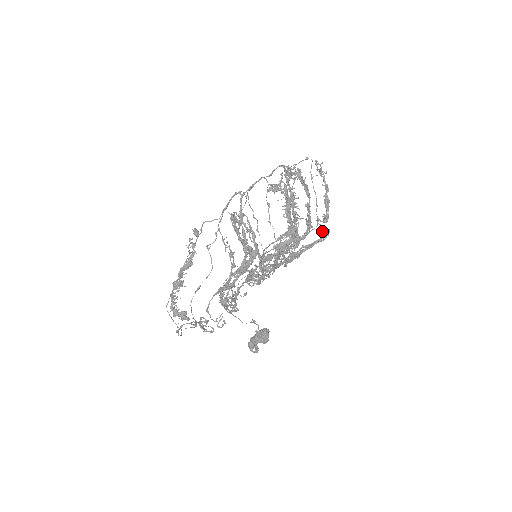
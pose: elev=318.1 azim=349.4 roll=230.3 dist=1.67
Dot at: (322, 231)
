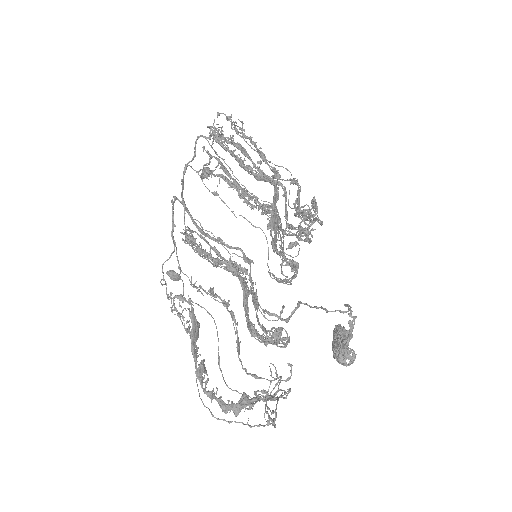
Dot at: (291, 181)
